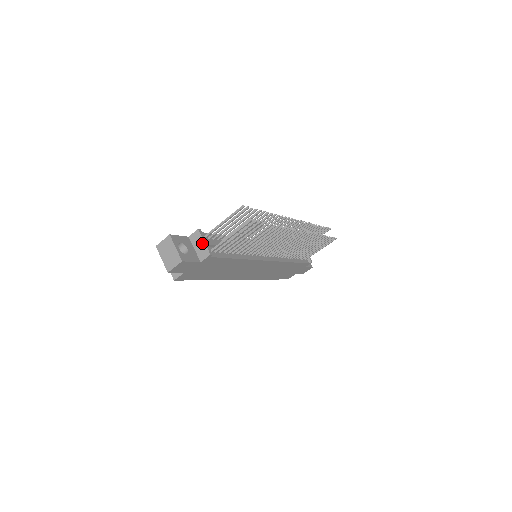
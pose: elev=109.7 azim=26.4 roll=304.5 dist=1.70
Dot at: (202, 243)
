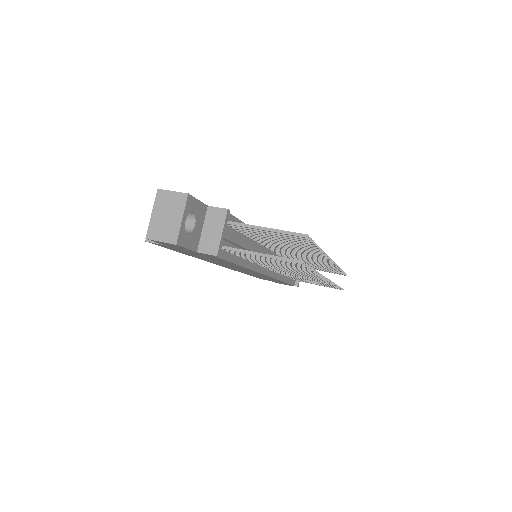
Dot at: (218, 231)
